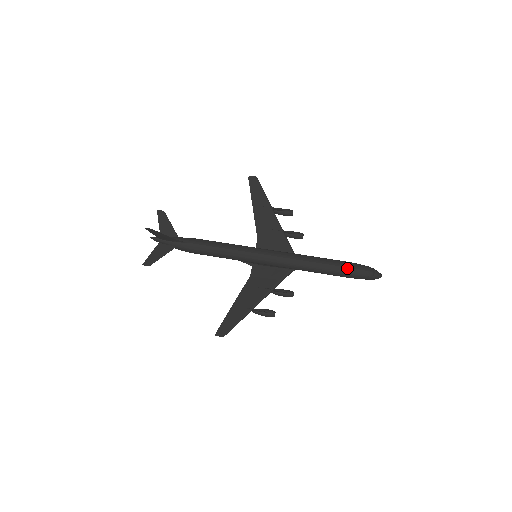
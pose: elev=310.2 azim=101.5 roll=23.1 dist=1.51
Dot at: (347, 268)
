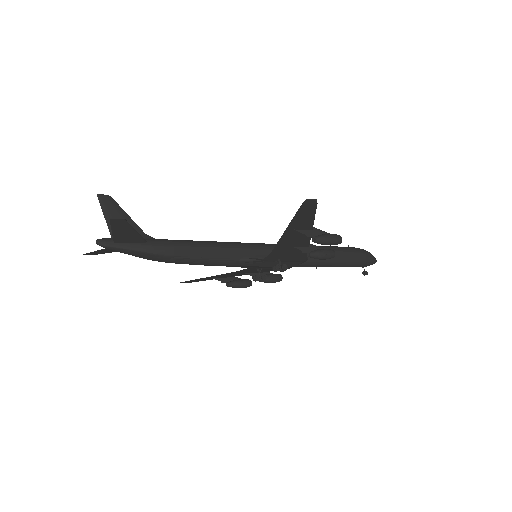
Dot at: occluded
